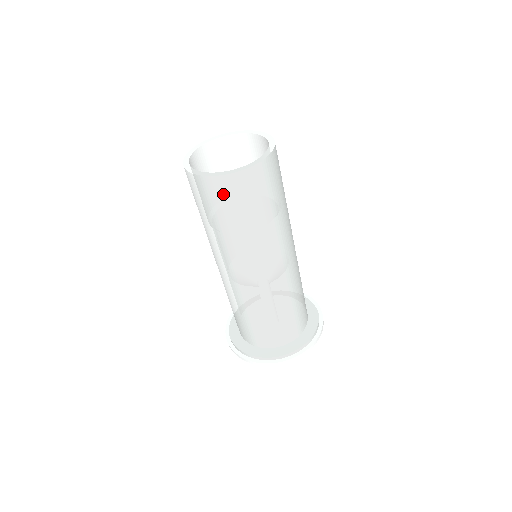
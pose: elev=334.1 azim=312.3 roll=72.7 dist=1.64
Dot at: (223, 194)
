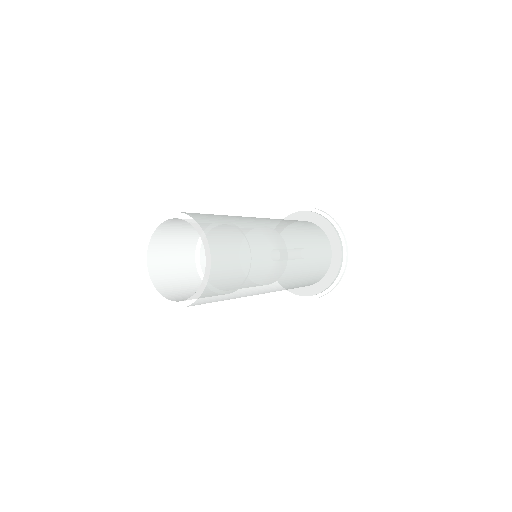
Dot at: occluded
